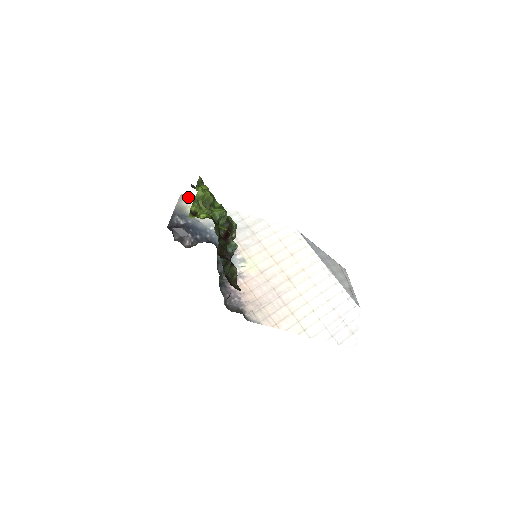
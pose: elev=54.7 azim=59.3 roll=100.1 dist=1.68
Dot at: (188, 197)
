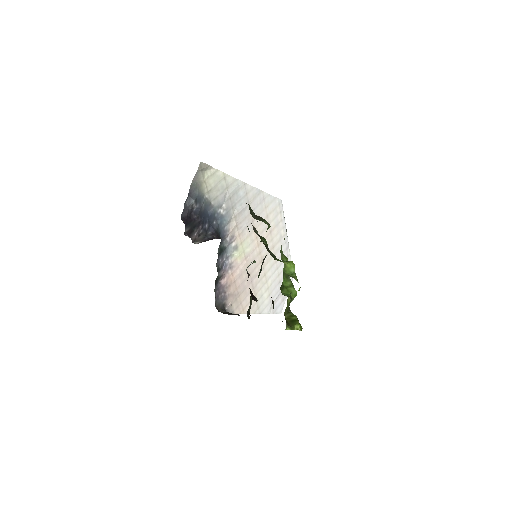
Dot at: (207, 166)
